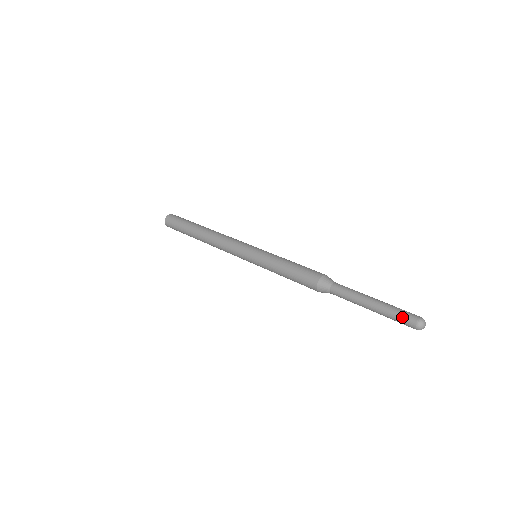
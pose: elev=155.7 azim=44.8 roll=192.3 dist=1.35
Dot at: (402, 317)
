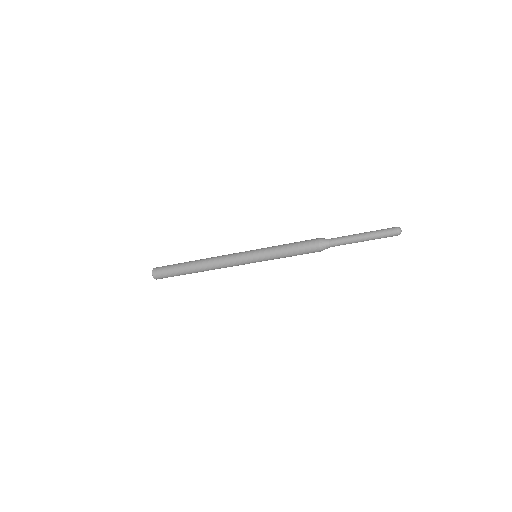
Dot at: (386, 229)
